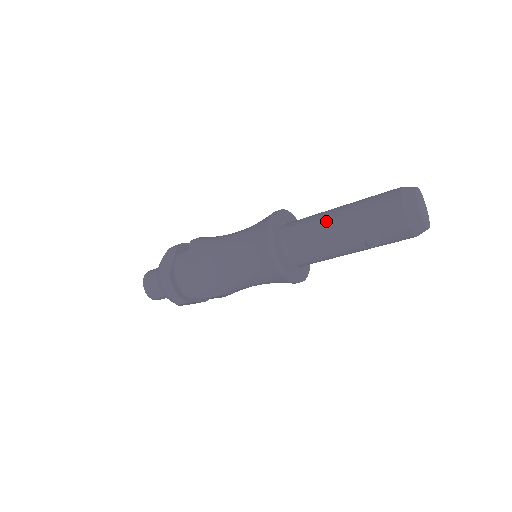
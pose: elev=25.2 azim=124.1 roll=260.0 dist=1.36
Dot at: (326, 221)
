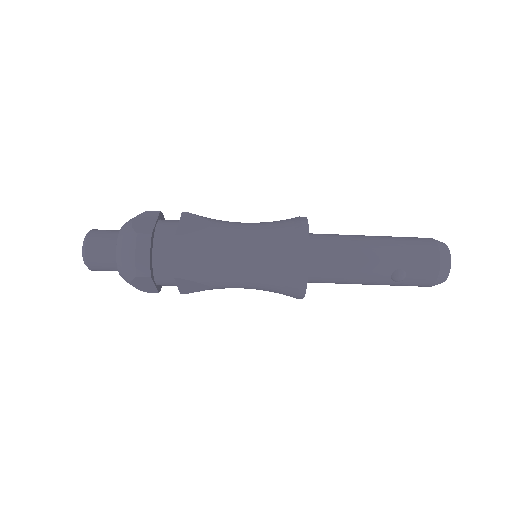
Dot at: (361, 240)
